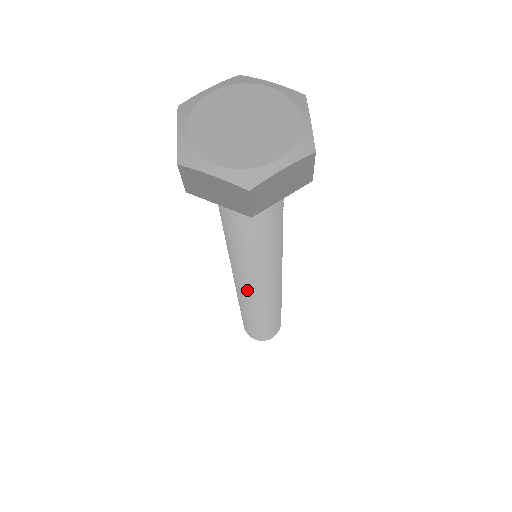
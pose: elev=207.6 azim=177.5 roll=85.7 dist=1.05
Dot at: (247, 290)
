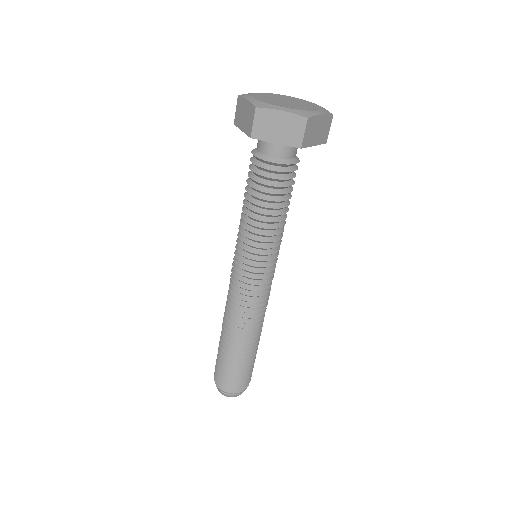
Dot at: (233, 280)
